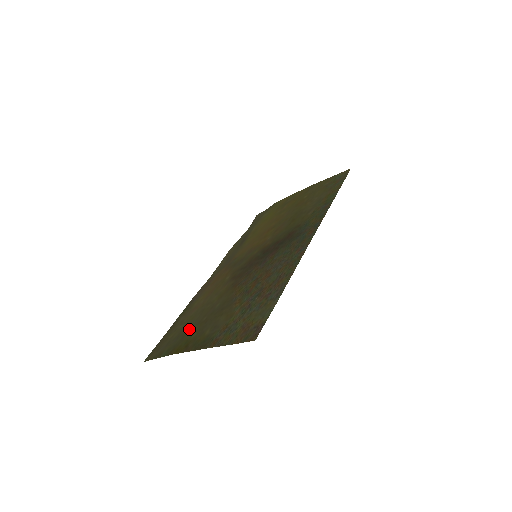
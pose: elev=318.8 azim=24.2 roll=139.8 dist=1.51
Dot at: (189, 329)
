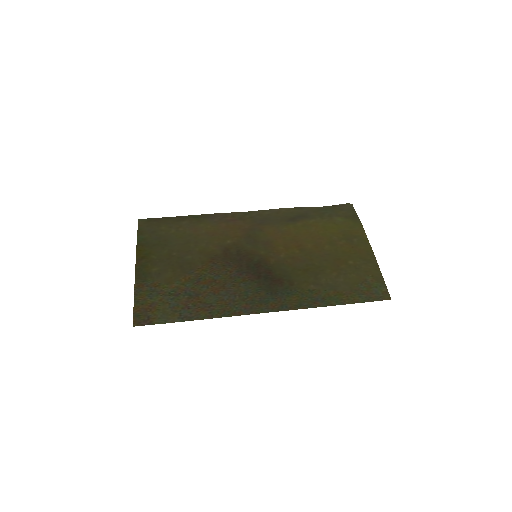
Dot at: (165, 245)
